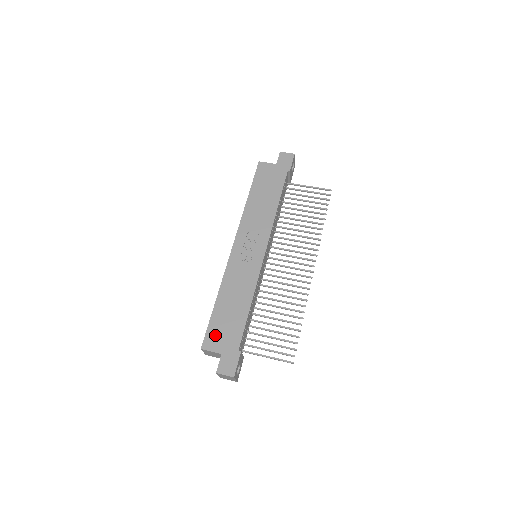
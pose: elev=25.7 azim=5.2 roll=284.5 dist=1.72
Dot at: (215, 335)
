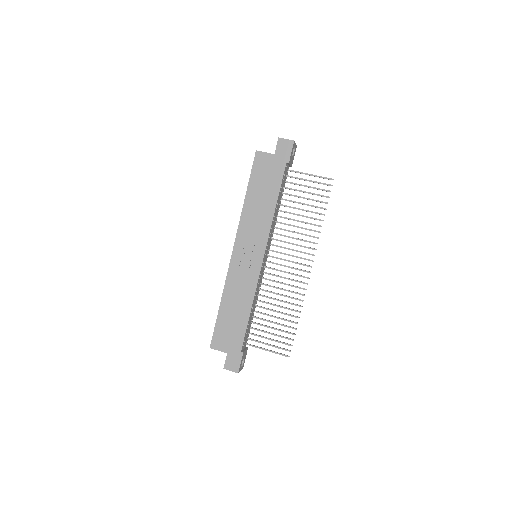
Dot at: (221, 337)
